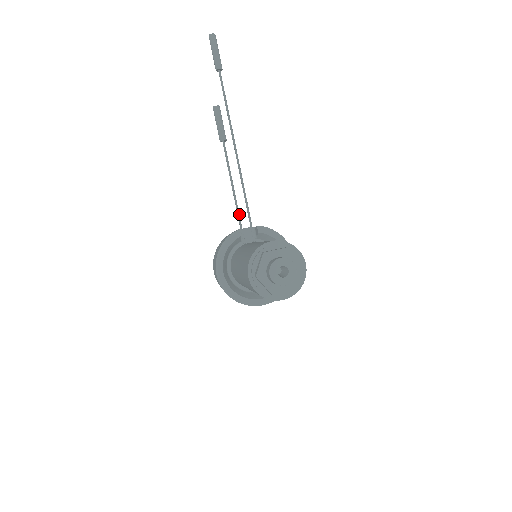
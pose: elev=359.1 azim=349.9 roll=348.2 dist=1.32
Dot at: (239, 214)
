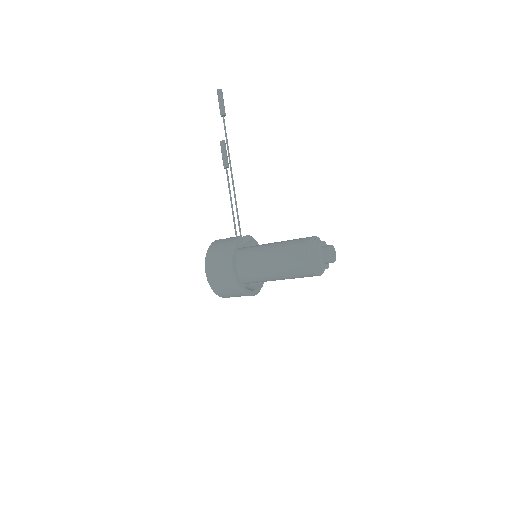
Dot at: (235, 225)
